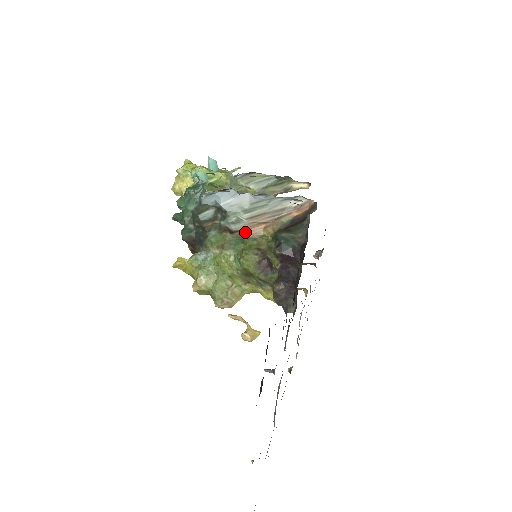
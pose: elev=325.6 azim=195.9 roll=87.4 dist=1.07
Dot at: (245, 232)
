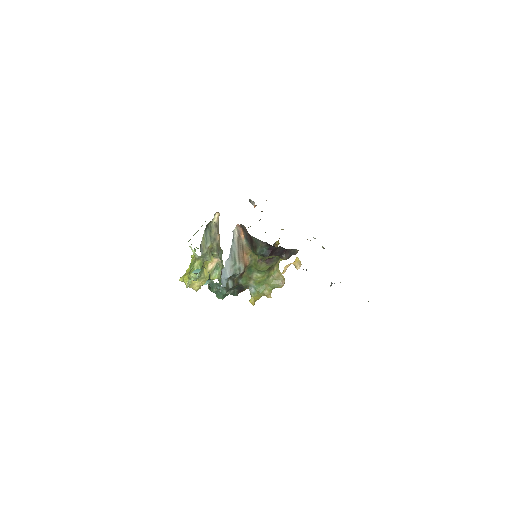
Dot at: (246, 265)
